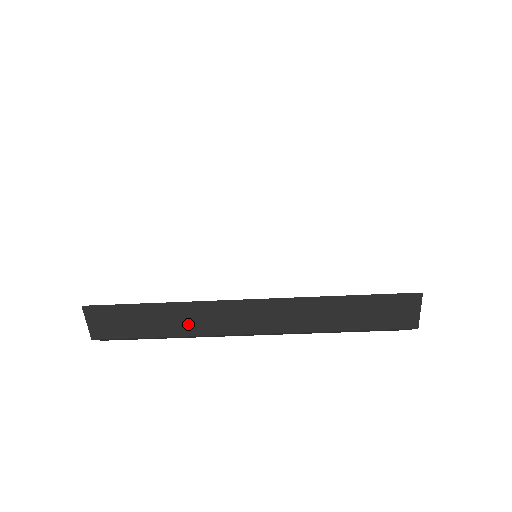
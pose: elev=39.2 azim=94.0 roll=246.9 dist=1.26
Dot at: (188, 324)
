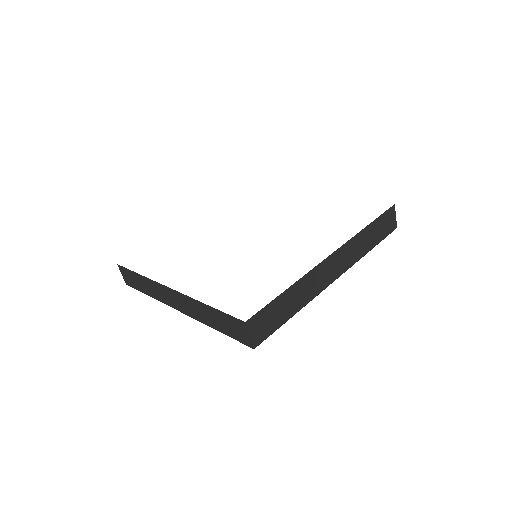
Dot at: (153, 292)
